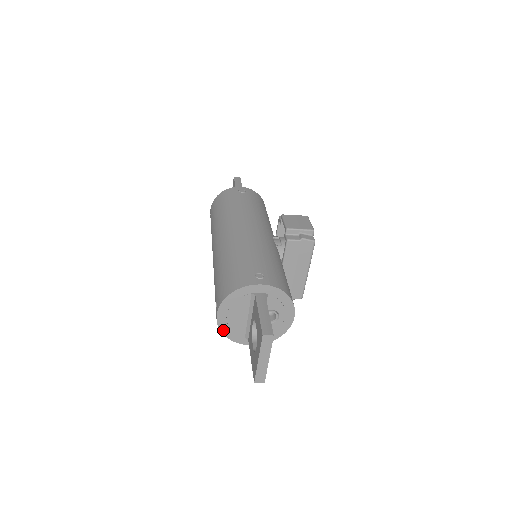
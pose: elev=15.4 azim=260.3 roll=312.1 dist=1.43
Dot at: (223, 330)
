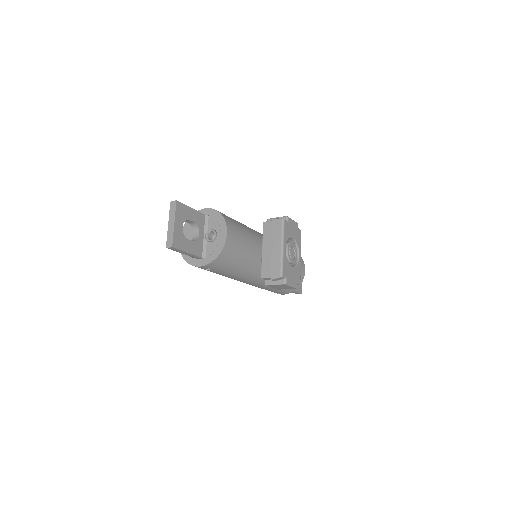
Dot at: (183, 254)
